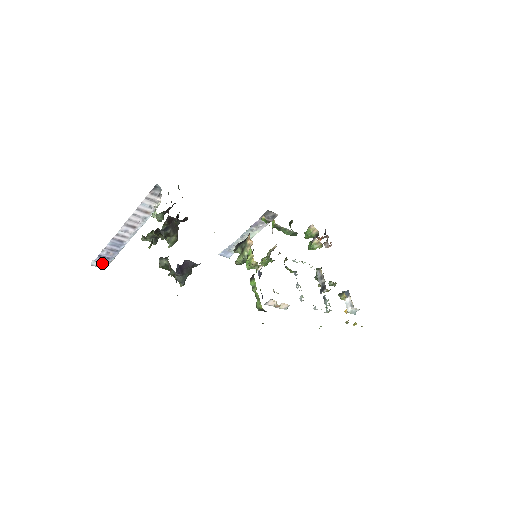
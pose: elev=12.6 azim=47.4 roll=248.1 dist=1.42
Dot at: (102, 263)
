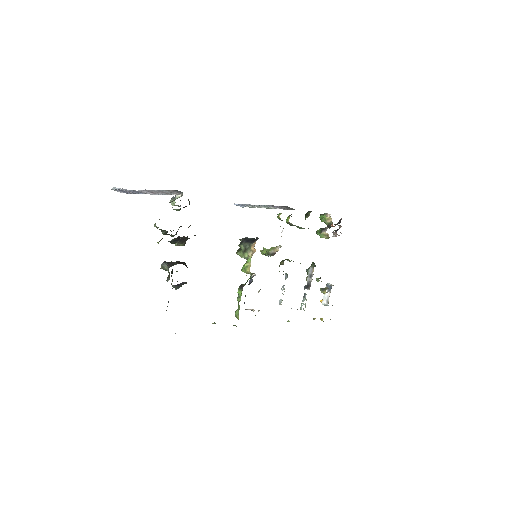
Dot at: (122, 191)
